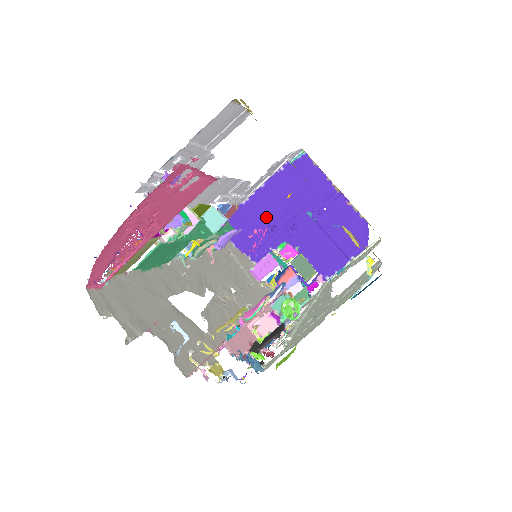
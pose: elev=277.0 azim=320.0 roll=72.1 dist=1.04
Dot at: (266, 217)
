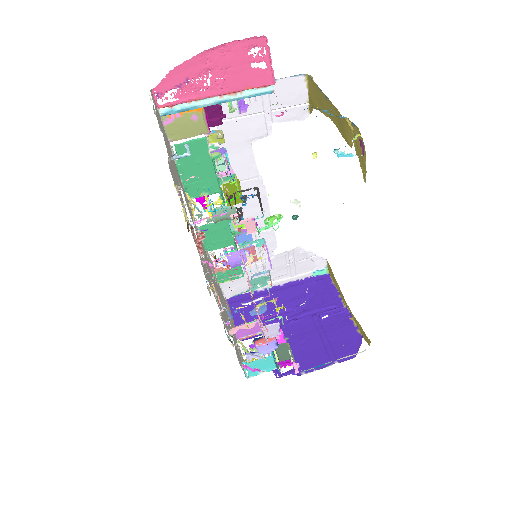
Dot at: (271, 308)
